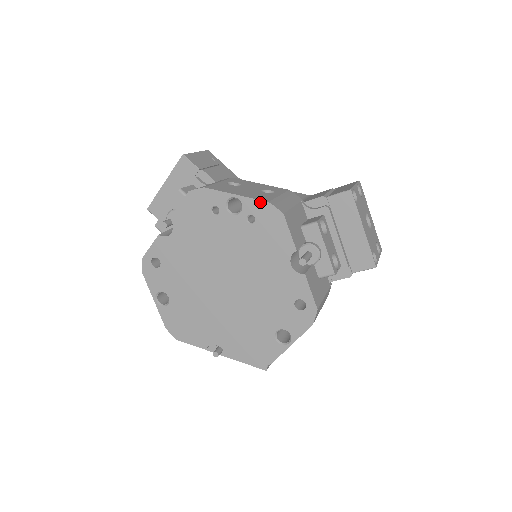
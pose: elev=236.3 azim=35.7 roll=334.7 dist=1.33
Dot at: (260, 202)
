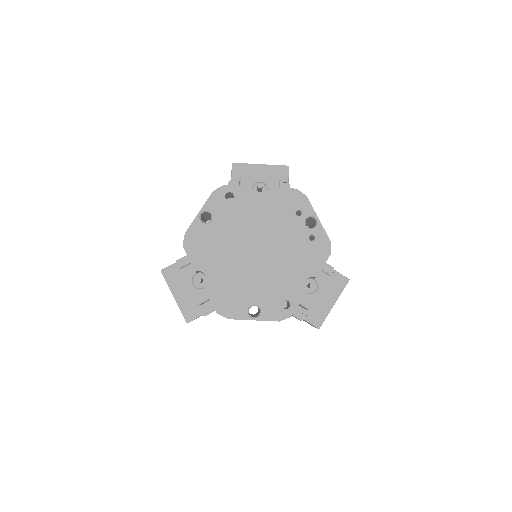
Dot at: (326, 236)
